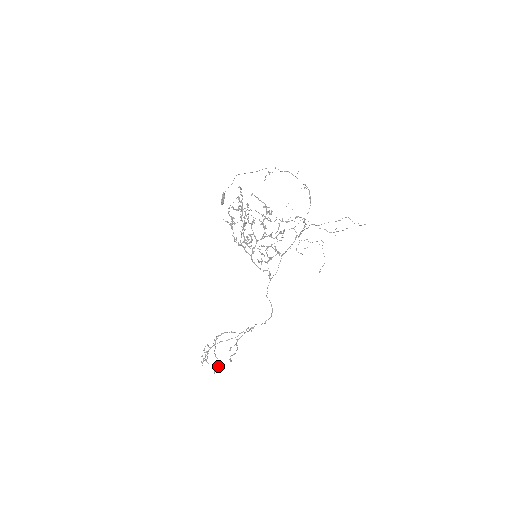
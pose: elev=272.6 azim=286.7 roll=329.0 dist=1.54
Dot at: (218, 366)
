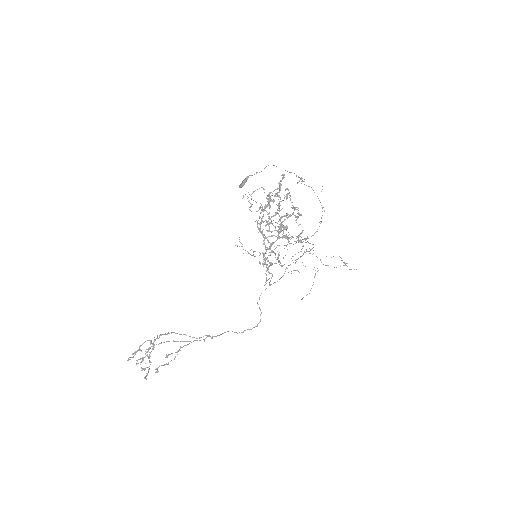
Dot at: (148, 372)
